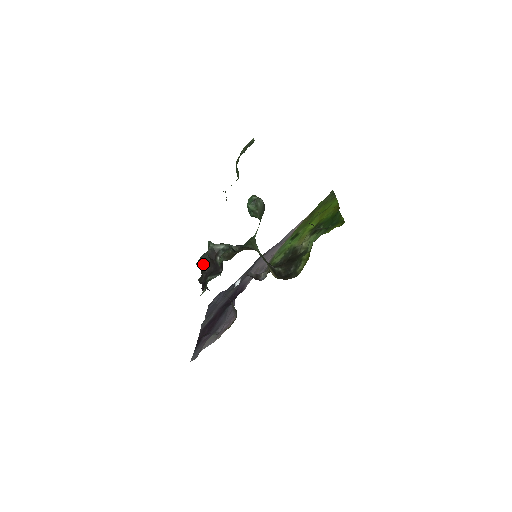
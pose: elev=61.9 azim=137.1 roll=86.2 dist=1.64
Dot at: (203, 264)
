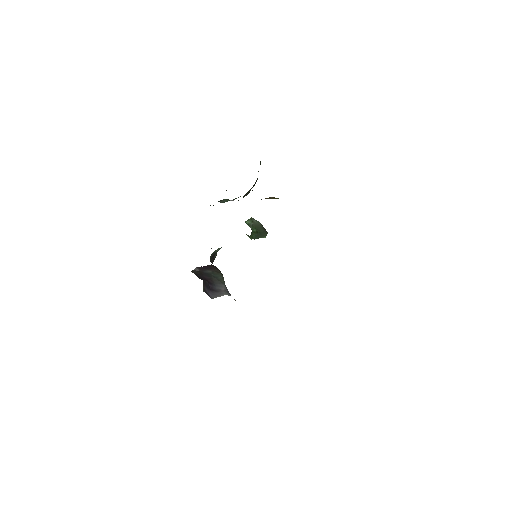
Dot at: occluded
